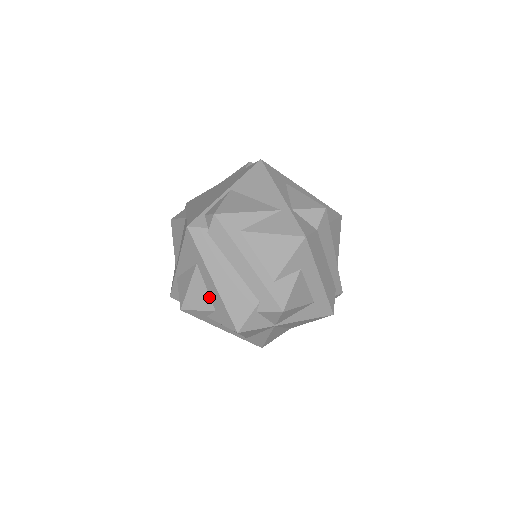
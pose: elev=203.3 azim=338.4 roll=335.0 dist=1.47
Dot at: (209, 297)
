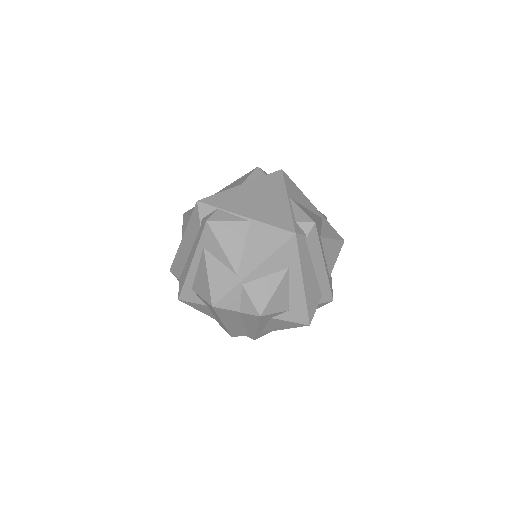
Dot at: (288, 298)
